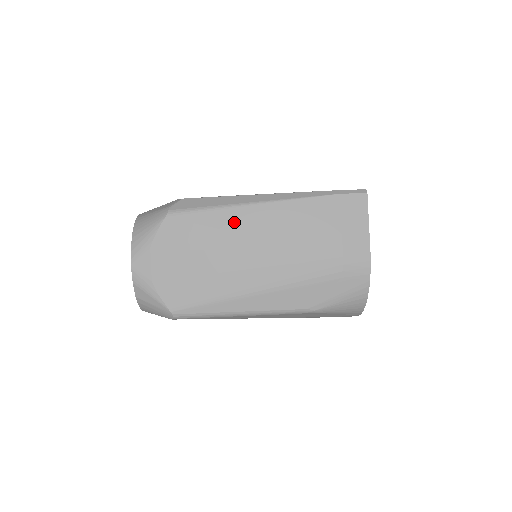
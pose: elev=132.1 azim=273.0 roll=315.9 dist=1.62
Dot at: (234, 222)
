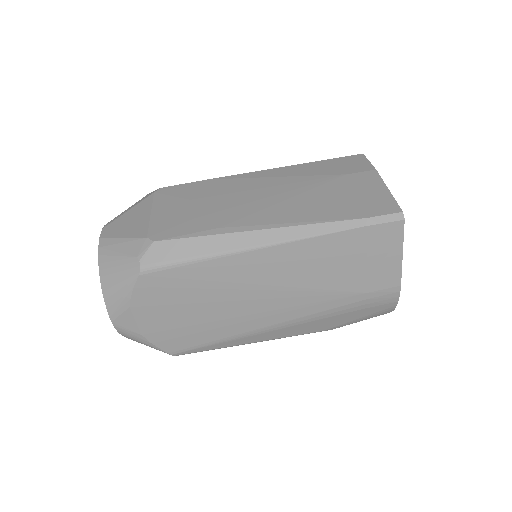
Dot at: (229, 272)
